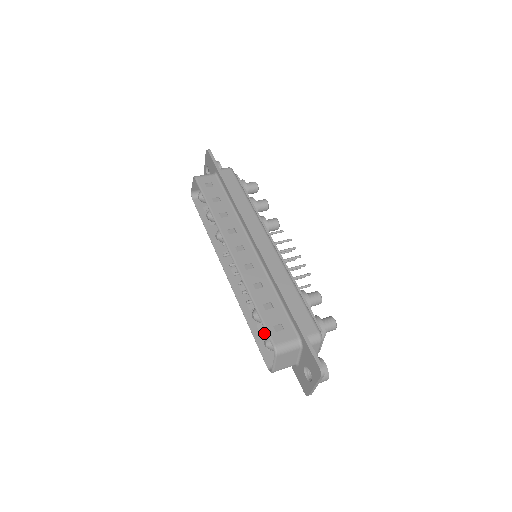
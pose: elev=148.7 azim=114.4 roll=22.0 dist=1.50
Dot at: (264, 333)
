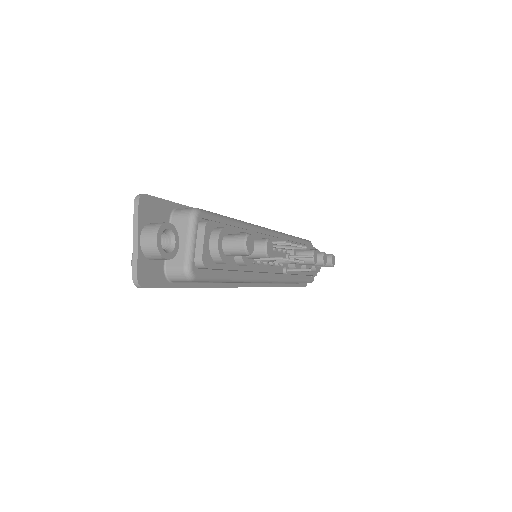
Dot at: occluded
